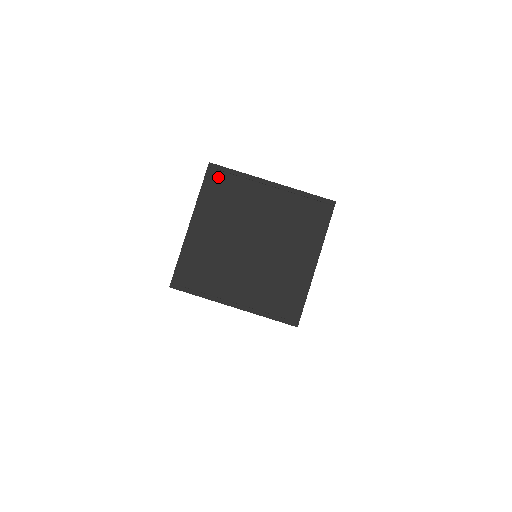
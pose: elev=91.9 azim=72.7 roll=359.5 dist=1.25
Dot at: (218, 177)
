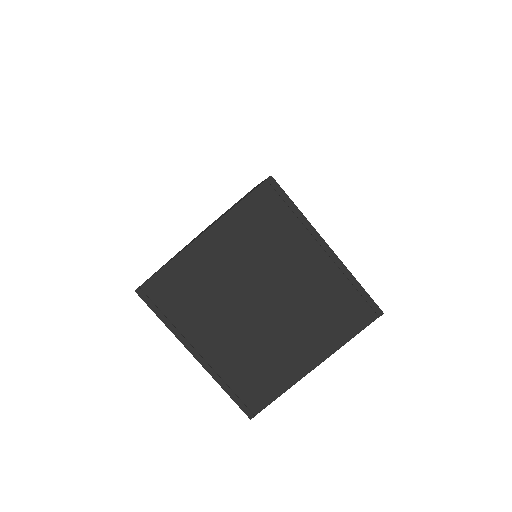
Dot at: (270, 200)
